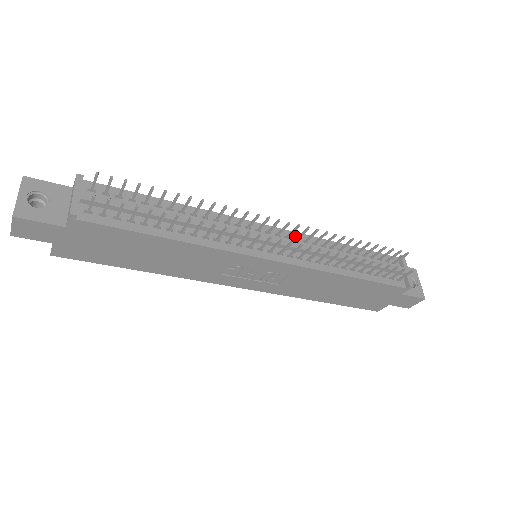
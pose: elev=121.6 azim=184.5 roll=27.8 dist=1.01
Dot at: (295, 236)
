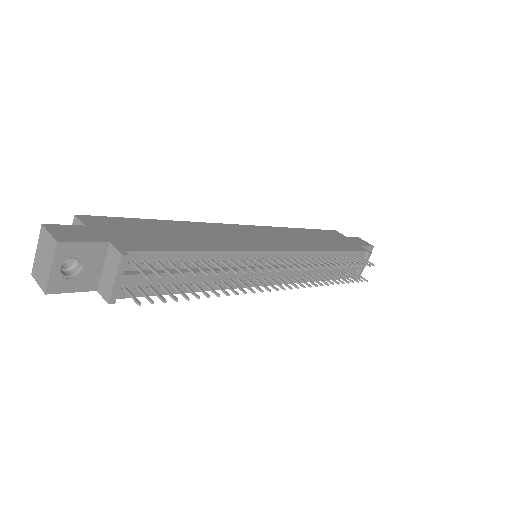
Dot at: (298, 255)
